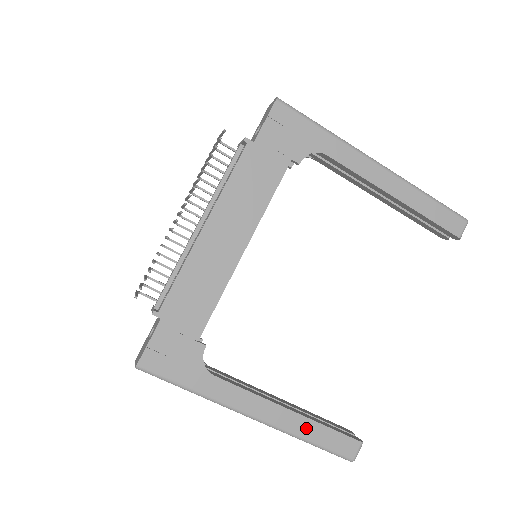
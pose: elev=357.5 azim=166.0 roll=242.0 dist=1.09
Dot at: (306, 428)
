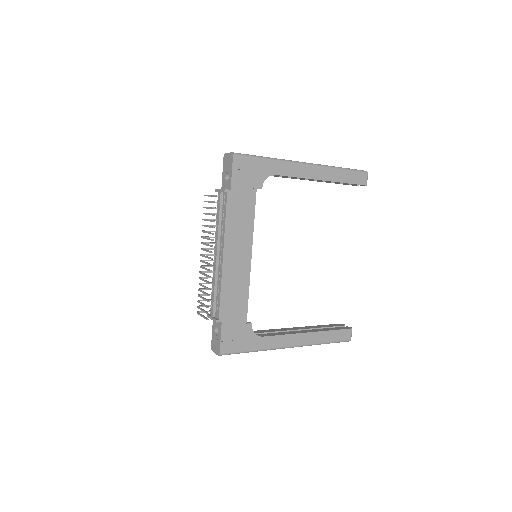
Dot at: (321, 337)
